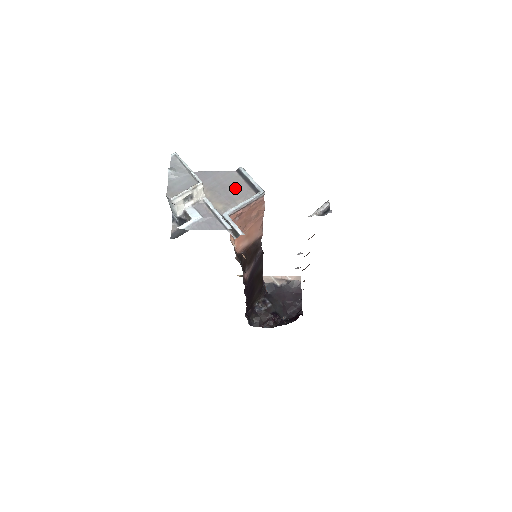
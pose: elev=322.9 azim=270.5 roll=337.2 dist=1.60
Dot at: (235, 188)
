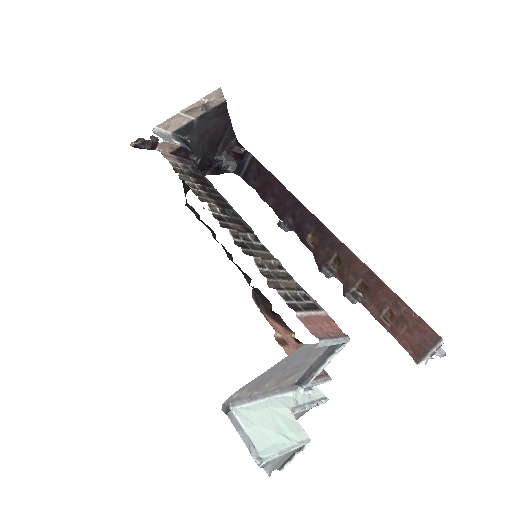
Dot at: (307, 356)
